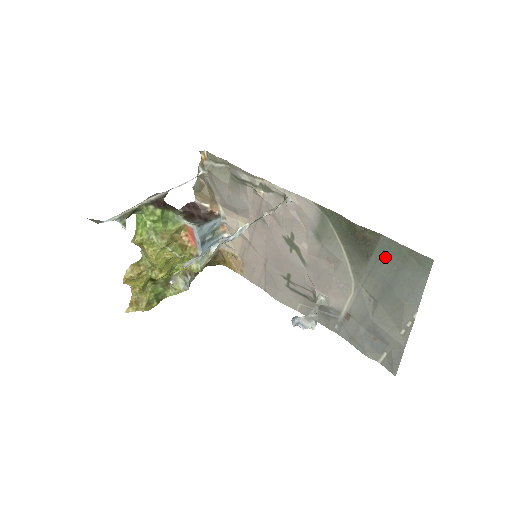
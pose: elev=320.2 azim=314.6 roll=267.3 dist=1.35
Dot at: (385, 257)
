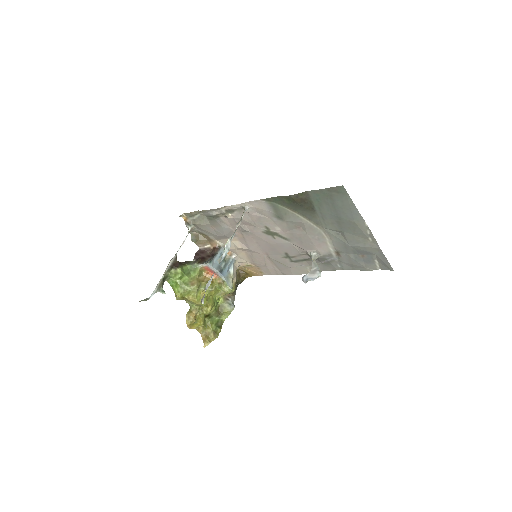
Dot at: (321, 203)
